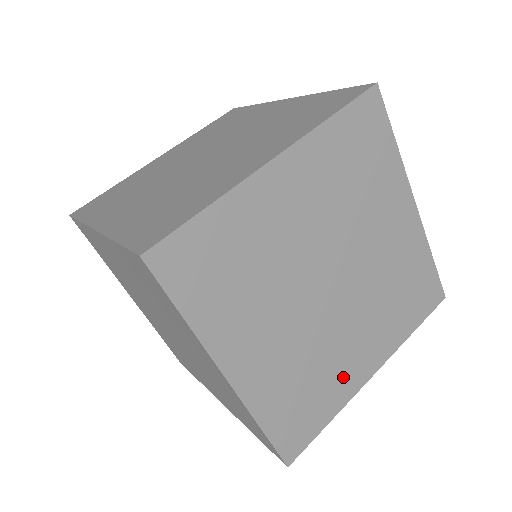
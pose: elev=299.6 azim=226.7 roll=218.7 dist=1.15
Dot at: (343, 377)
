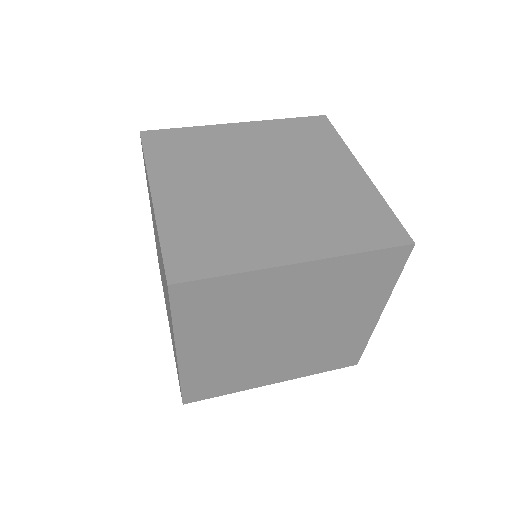
Dot at: (258, 246)
